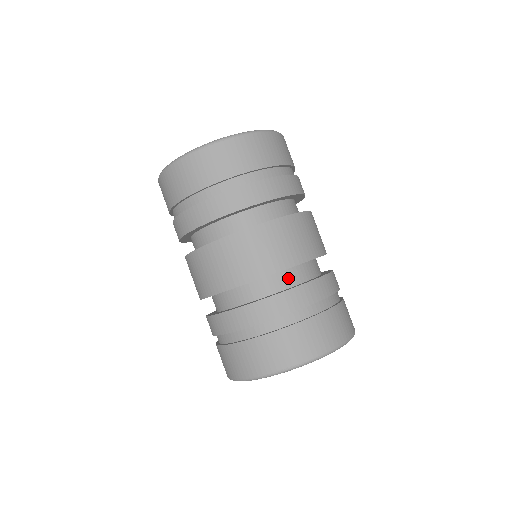
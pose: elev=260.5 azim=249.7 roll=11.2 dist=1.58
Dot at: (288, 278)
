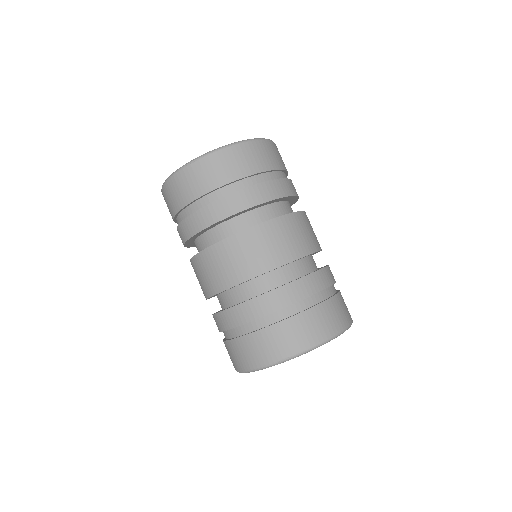
Dot at: (273, 279)
